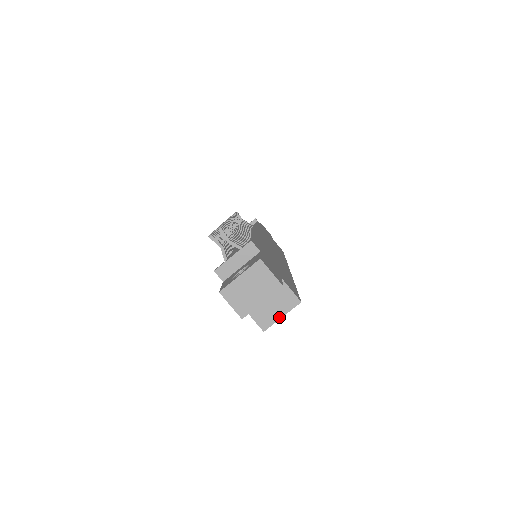
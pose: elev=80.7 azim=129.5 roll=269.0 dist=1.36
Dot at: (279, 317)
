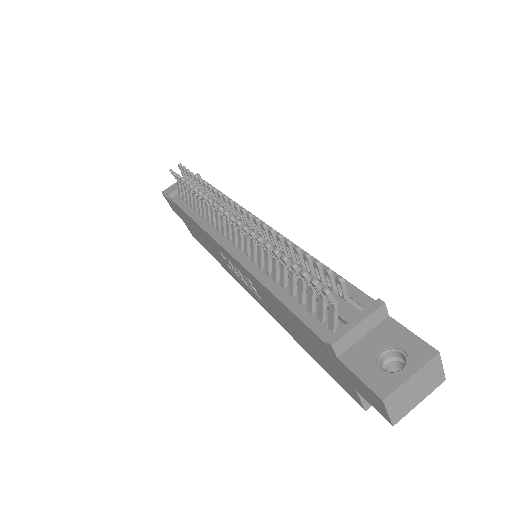
Dot at: occluded
